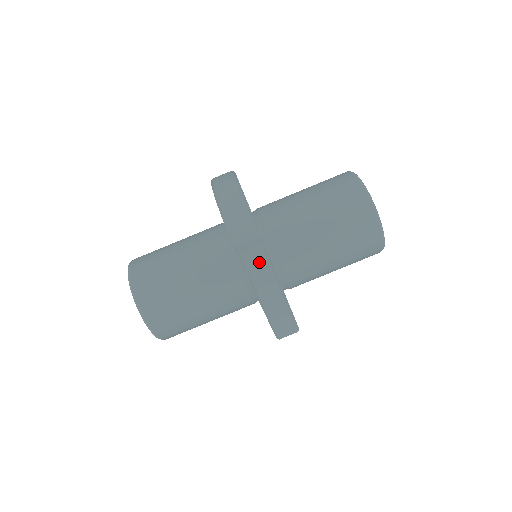
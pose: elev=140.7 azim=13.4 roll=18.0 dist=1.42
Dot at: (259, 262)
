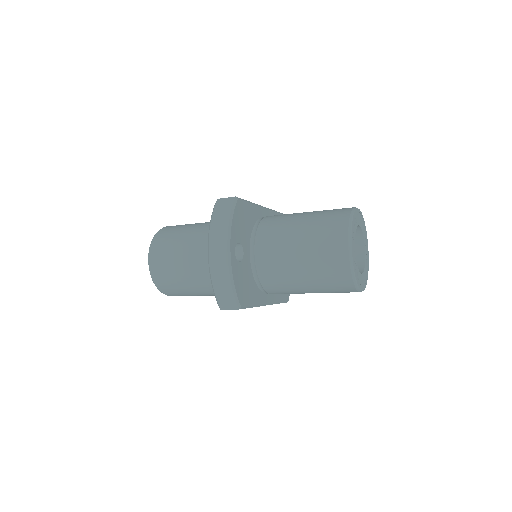
Dot at: occluded
